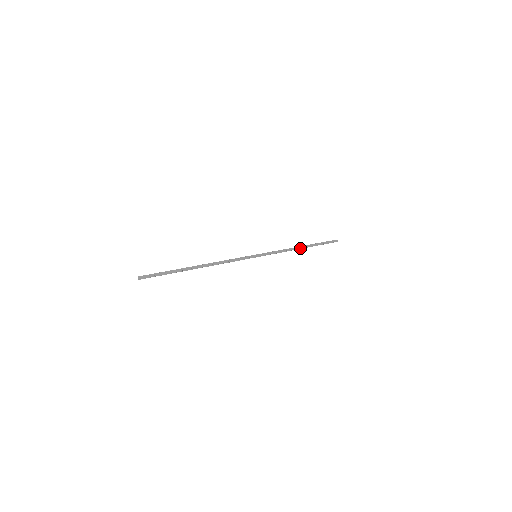
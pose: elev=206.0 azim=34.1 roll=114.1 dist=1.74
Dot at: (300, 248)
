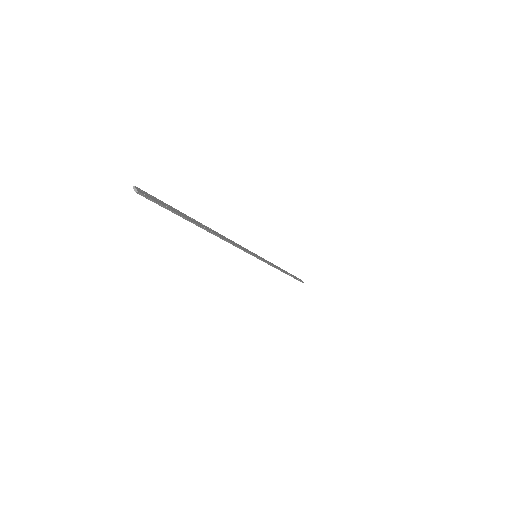
Dot at: (284, 271)
